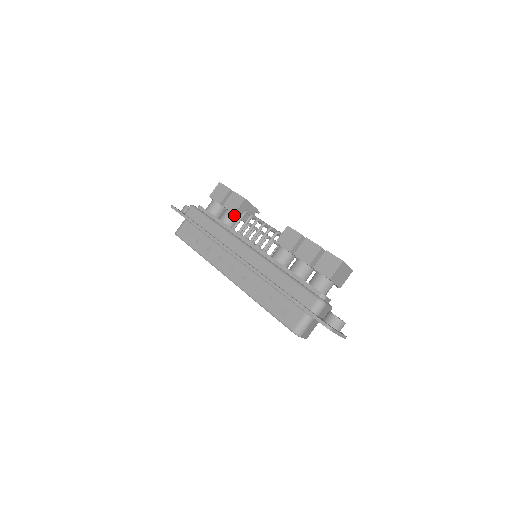
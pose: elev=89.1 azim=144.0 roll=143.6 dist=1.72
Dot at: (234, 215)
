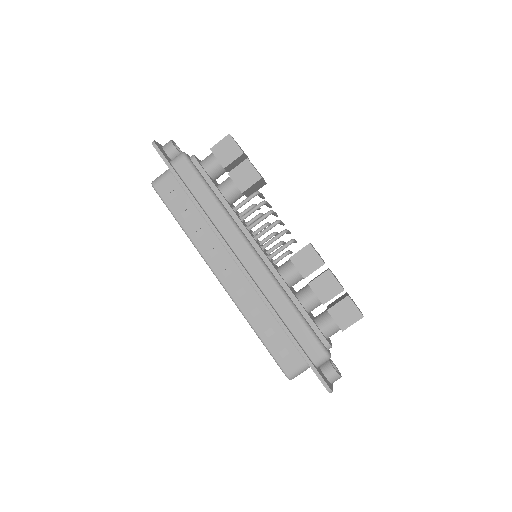
Dot at: (240, 191)
